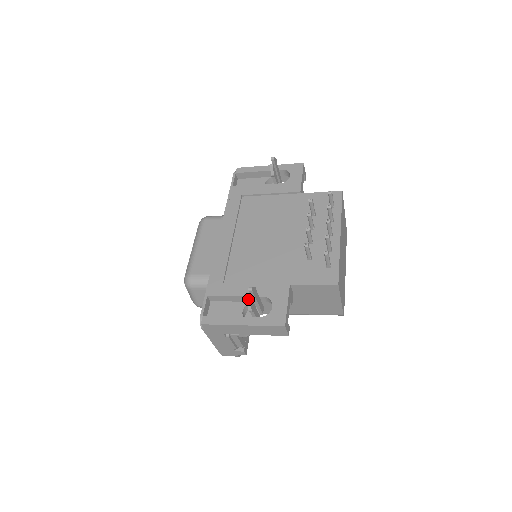
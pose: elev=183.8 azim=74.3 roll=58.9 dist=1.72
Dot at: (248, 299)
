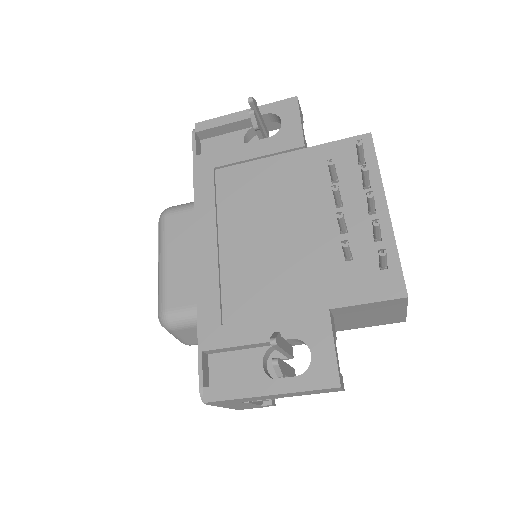
Dot at: (274, 363)
